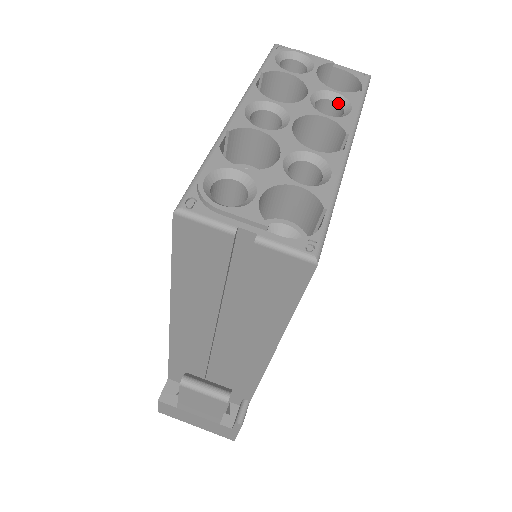
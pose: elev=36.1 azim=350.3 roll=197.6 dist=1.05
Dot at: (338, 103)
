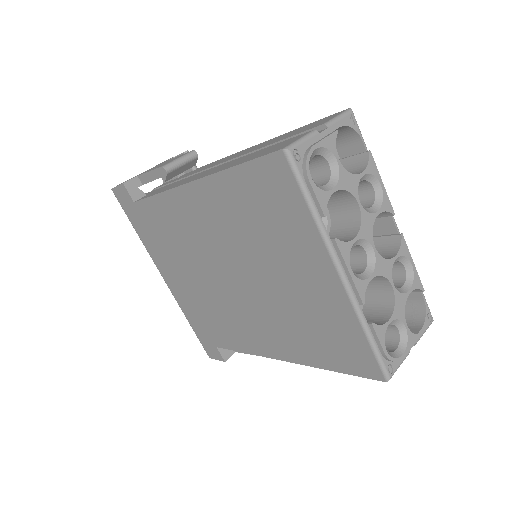
Dot at: (365, 180)
